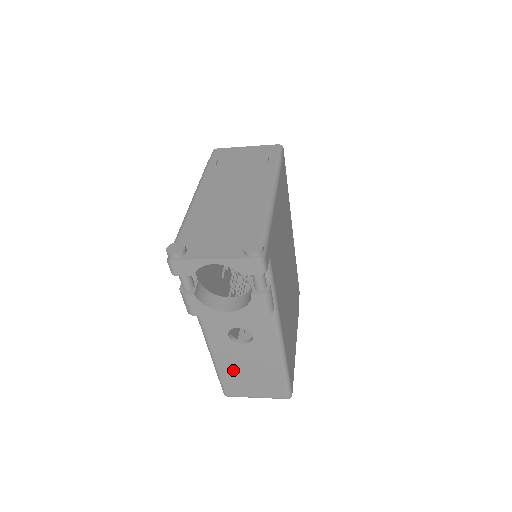
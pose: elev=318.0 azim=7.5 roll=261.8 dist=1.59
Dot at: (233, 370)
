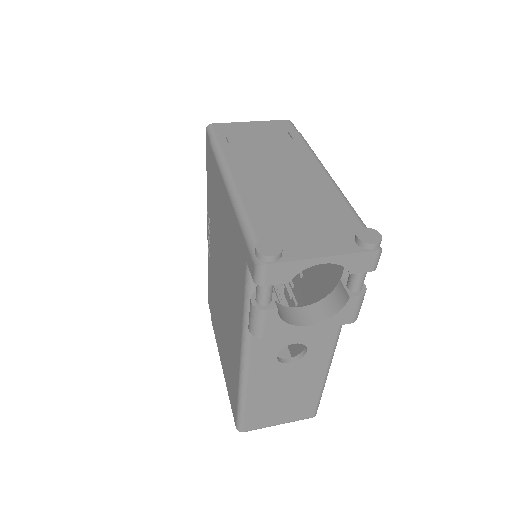
Dot at: (264, 398)
